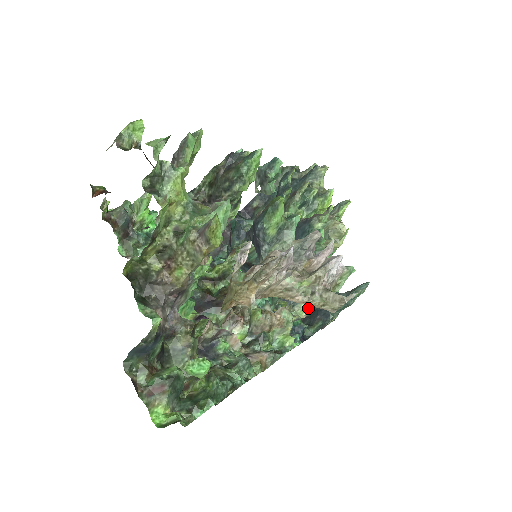
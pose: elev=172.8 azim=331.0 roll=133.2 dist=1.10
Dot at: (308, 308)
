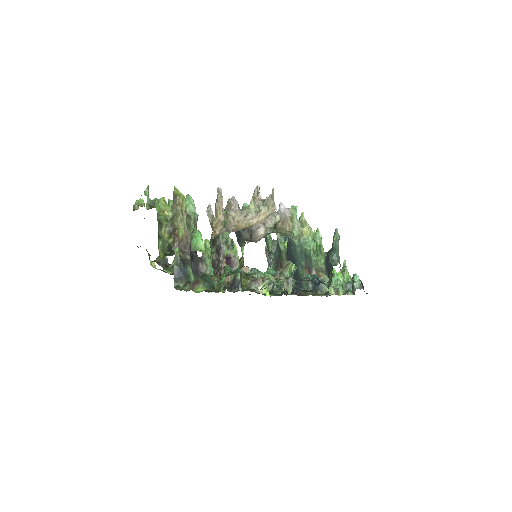
Dot at: (333, 288)
